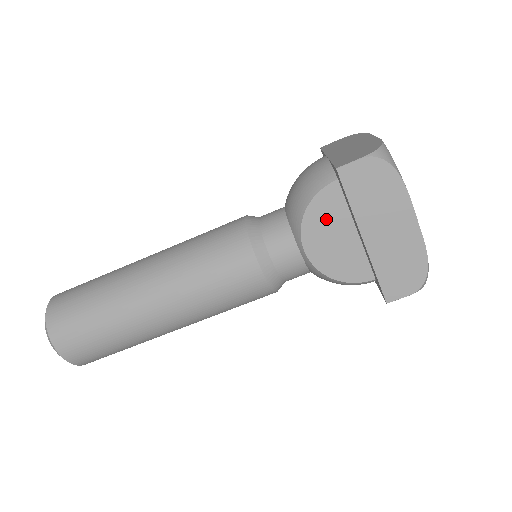
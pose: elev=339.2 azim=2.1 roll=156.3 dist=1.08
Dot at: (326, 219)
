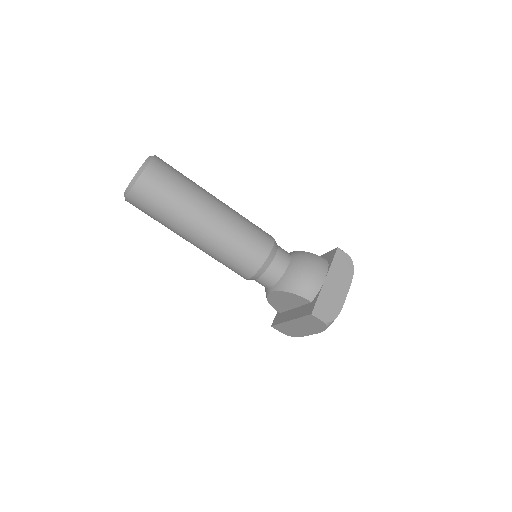
Dot at: (291, 299)
